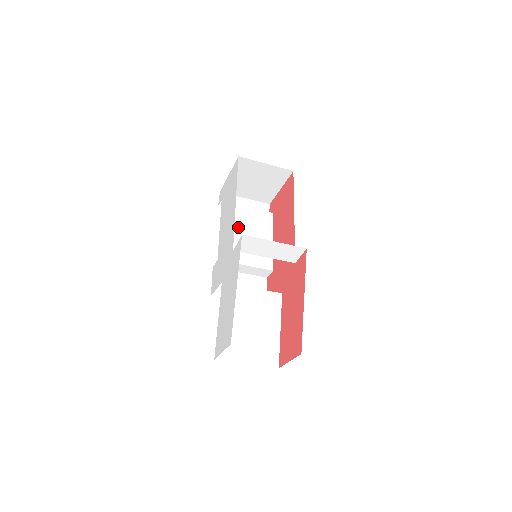
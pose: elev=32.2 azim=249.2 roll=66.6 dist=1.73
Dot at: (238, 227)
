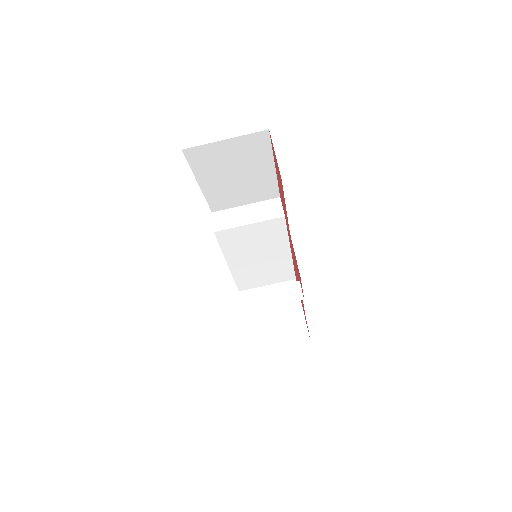
Dot at: occluded
